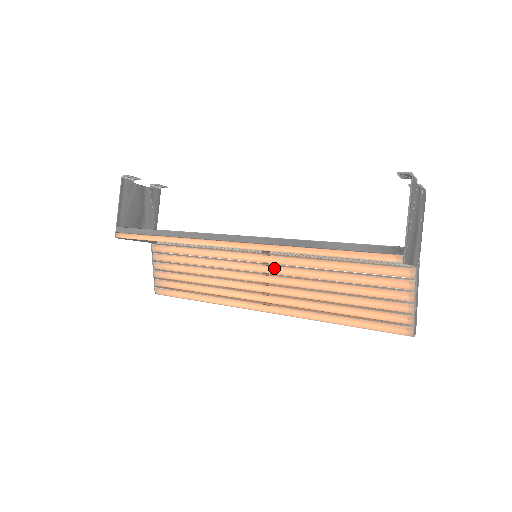
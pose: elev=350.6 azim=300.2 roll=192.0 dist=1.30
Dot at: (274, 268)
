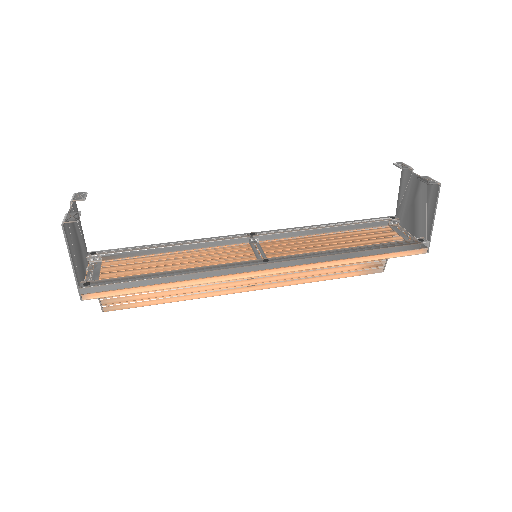
Dot at: occluded
